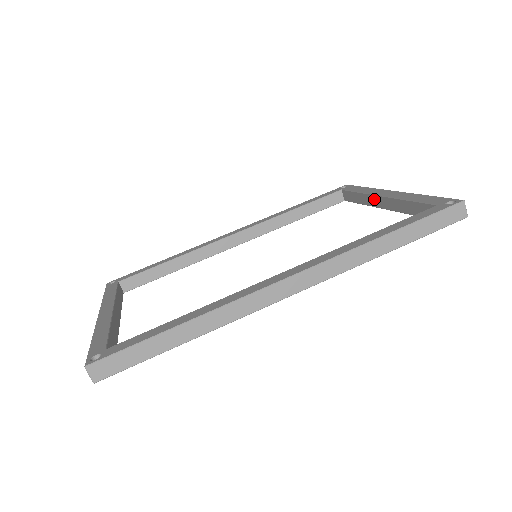
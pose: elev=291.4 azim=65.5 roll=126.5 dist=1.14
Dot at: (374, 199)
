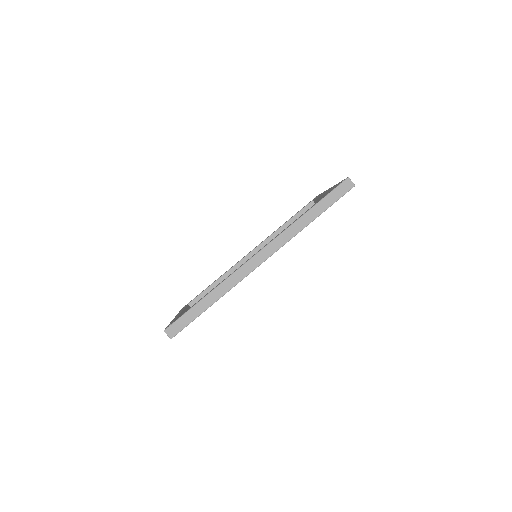
Dot at: occluded
